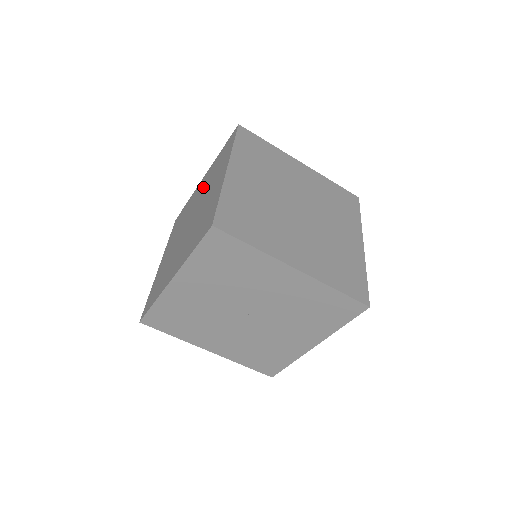
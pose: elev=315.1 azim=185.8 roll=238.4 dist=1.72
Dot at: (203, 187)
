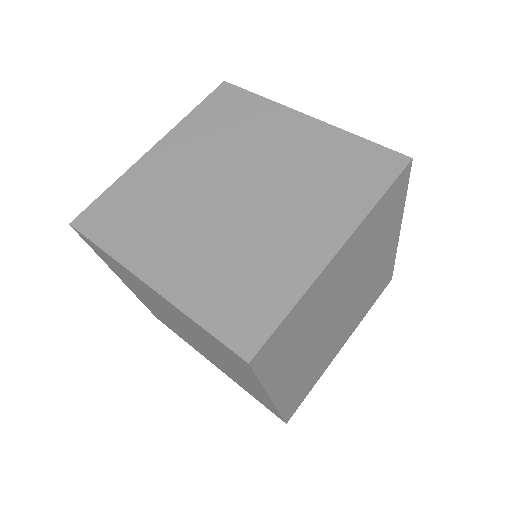
Dot at: (200, 152)
